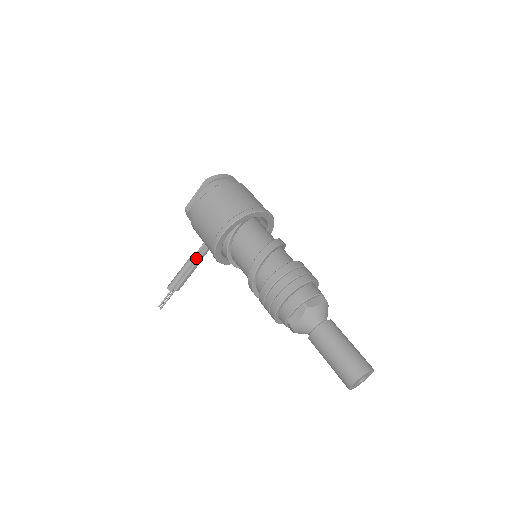
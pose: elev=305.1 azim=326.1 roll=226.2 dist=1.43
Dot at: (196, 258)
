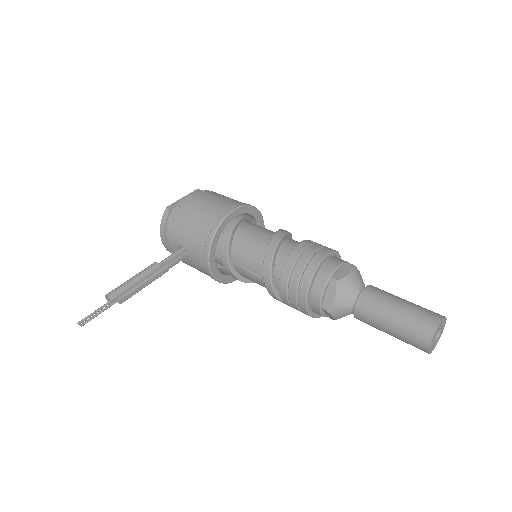
Dot at: (162, 265)
